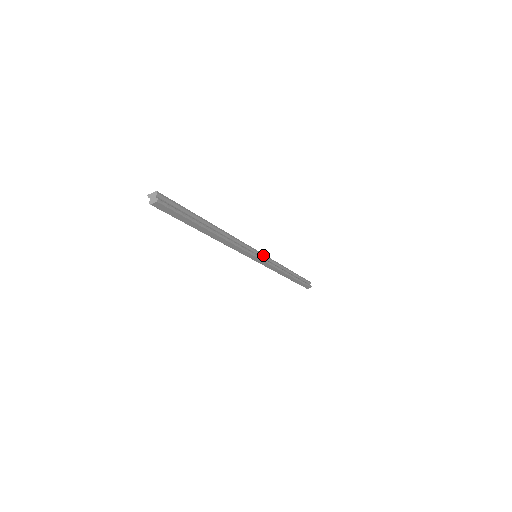
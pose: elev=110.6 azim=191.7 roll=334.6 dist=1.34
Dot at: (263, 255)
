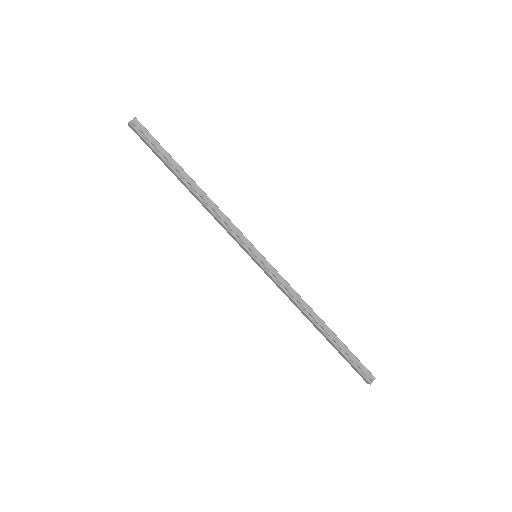
Dot at: (267, 262)
